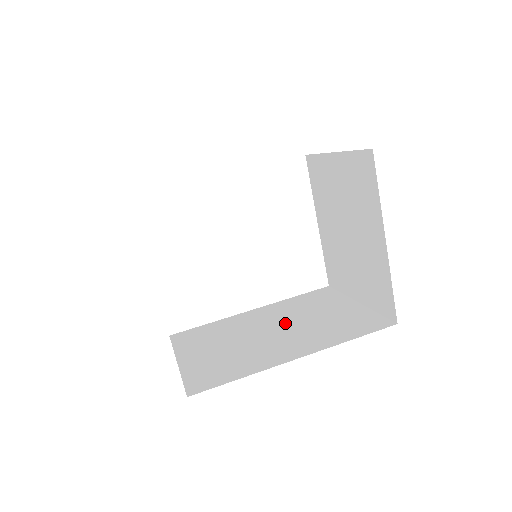
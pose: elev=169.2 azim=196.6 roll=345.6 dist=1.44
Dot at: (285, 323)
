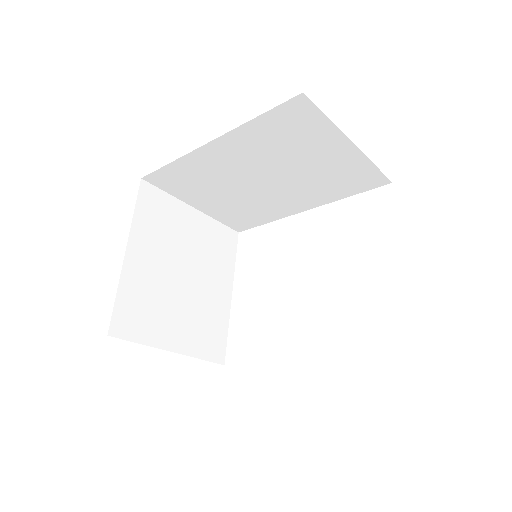
Dot at: occluded
